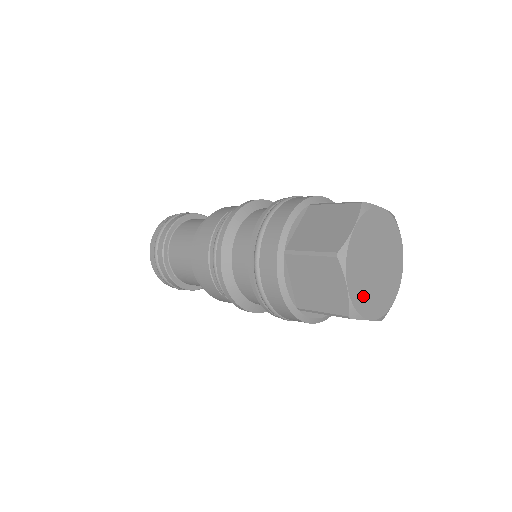
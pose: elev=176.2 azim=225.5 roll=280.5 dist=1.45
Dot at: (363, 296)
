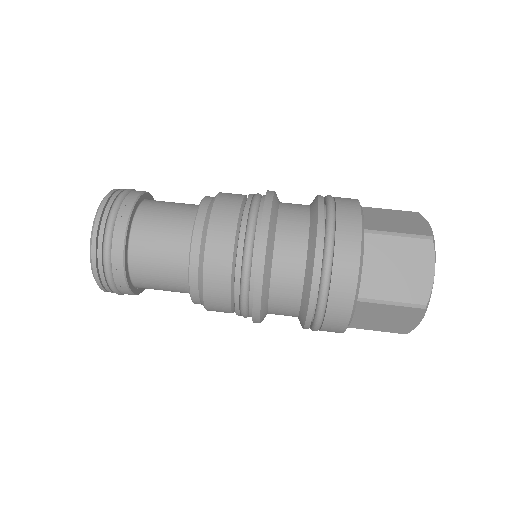
Dot at: occluded
